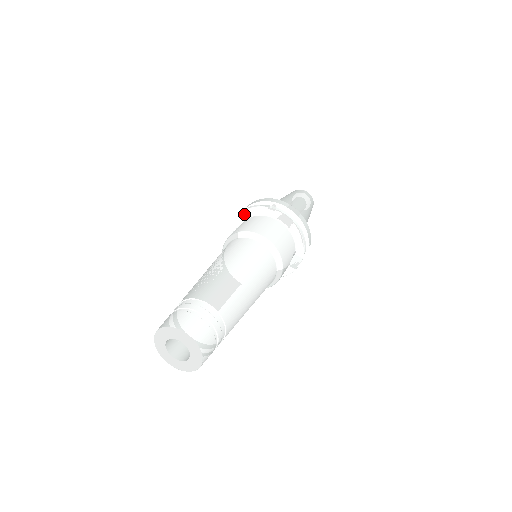
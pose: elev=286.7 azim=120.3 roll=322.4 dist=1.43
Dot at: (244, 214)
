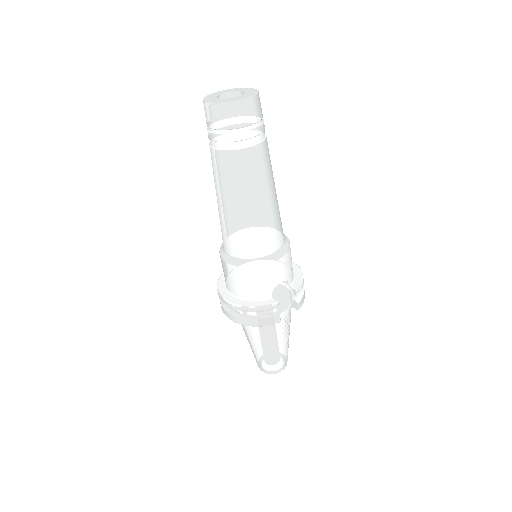
Dot at: occluded
